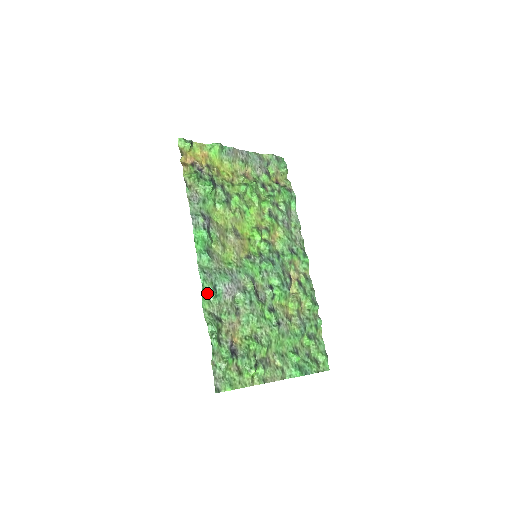
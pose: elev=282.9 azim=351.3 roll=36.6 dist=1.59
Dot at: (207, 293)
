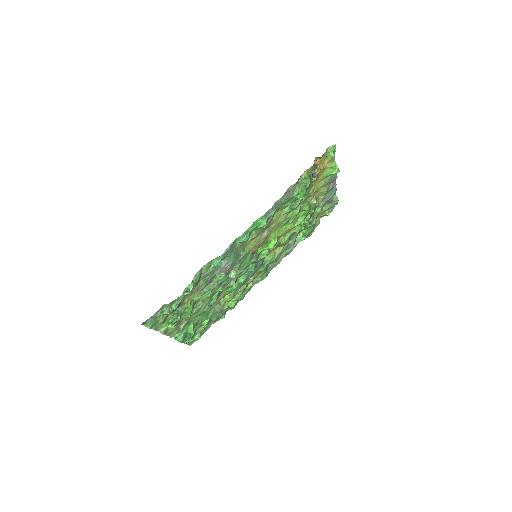
Dot at: (215, 260)
